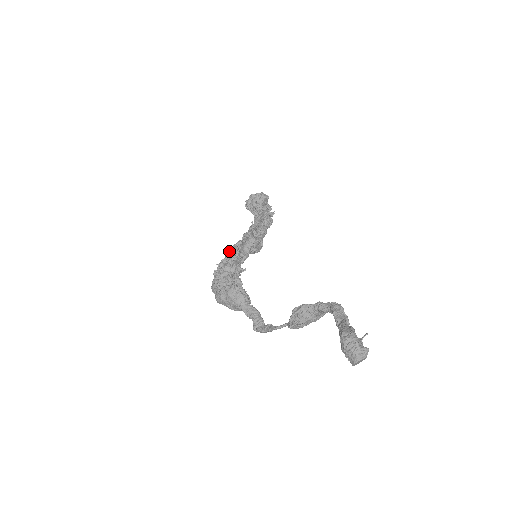
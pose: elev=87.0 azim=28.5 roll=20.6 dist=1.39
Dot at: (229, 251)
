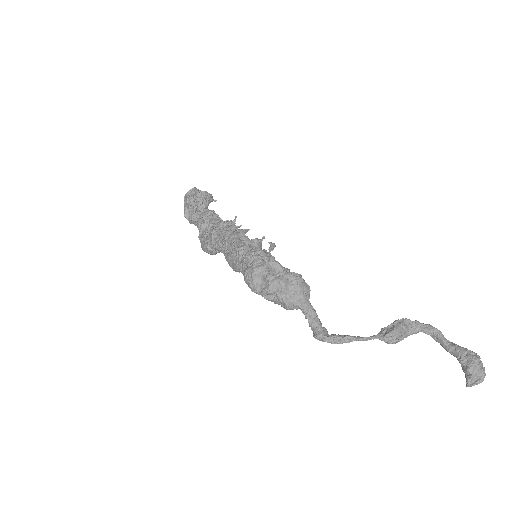
Dot at: (239, 235)
